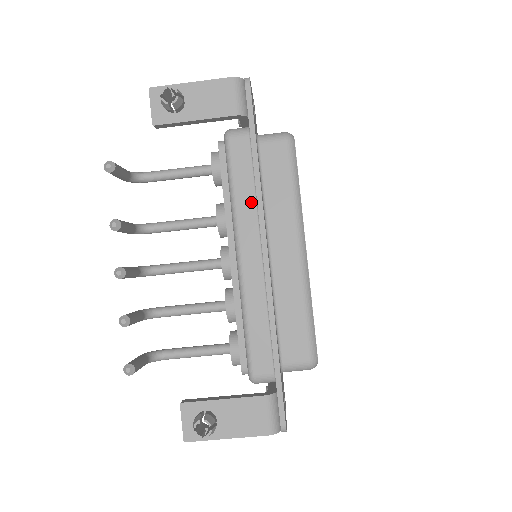
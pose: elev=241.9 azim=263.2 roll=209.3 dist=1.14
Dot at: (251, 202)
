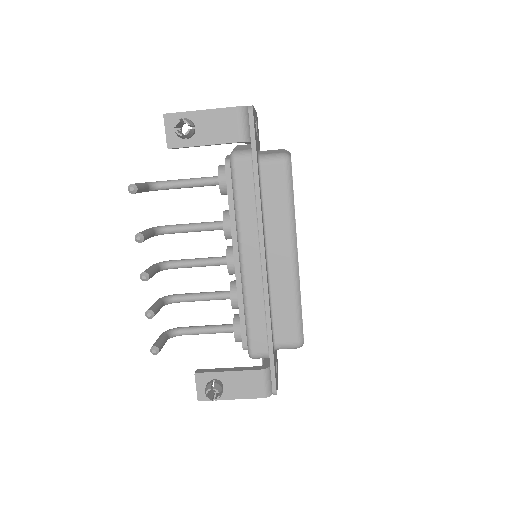
Dot at: (252, 217)
